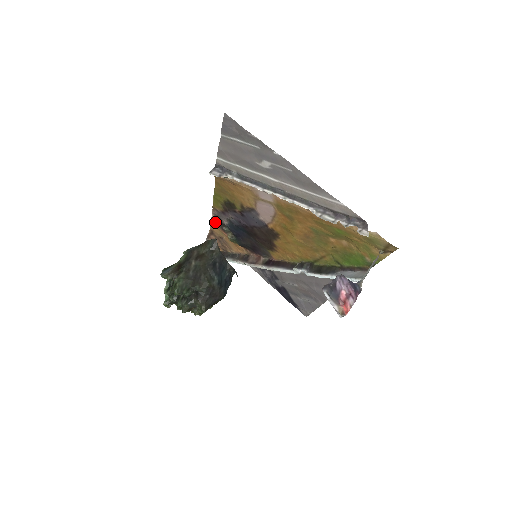
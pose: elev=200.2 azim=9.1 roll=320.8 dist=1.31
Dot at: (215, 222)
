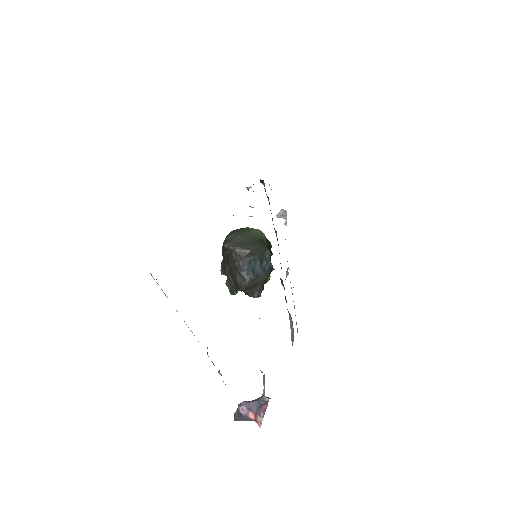
Dot at: occluded
